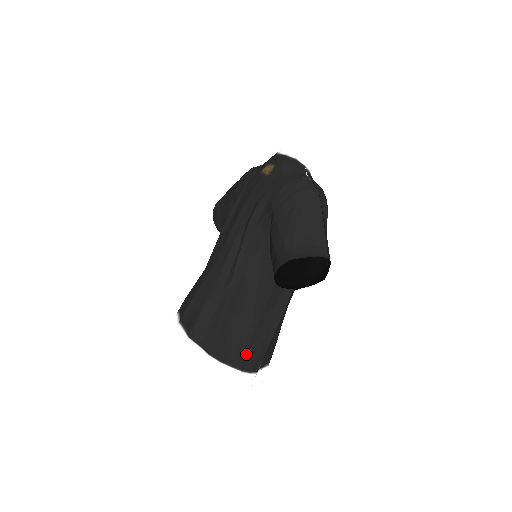
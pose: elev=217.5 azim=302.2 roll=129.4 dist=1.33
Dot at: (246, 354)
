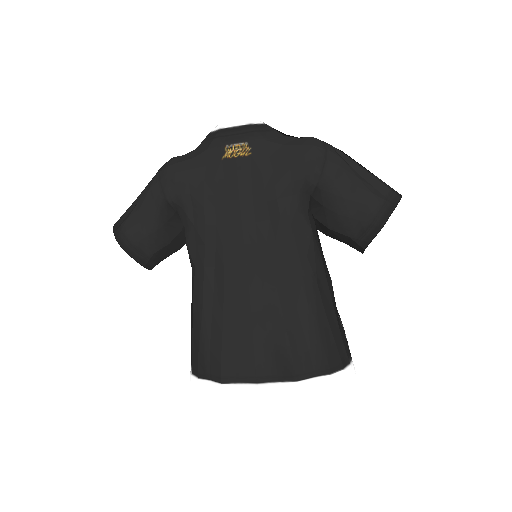
Dot at: (347, 343)
